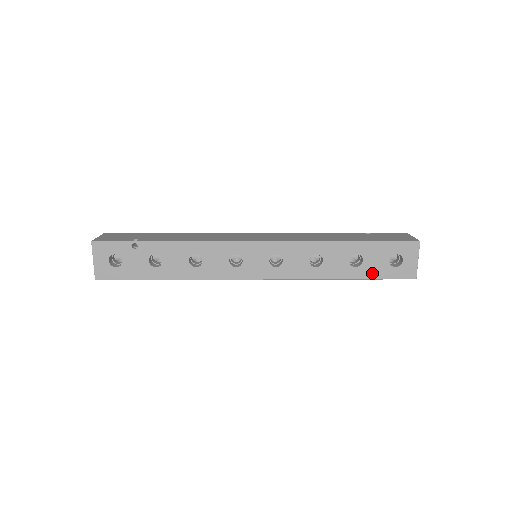
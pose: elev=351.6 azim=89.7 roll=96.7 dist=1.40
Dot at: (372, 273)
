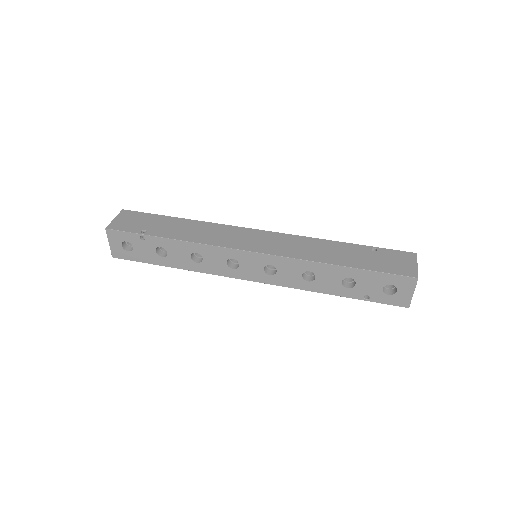
Dot at: occluded
